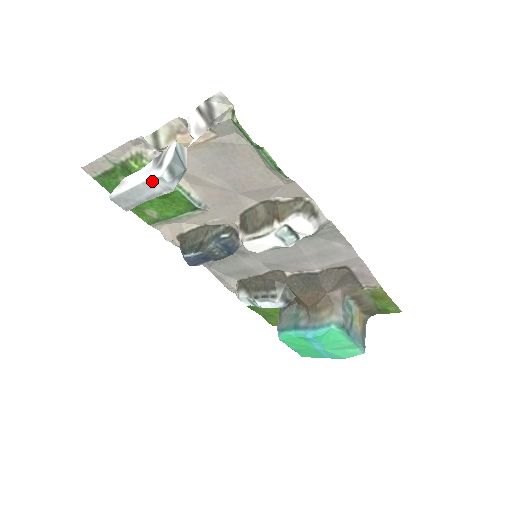
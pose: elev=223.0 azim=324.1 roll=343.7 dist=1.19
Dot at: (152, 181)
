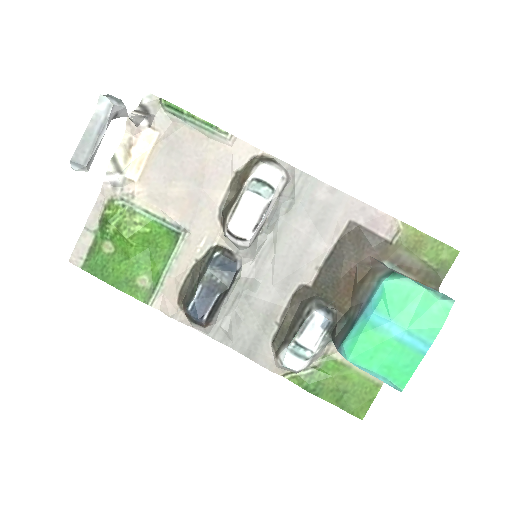
Dot at: (97, 113)
